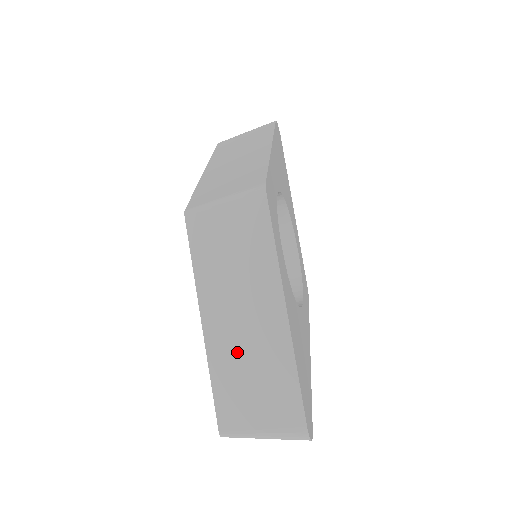
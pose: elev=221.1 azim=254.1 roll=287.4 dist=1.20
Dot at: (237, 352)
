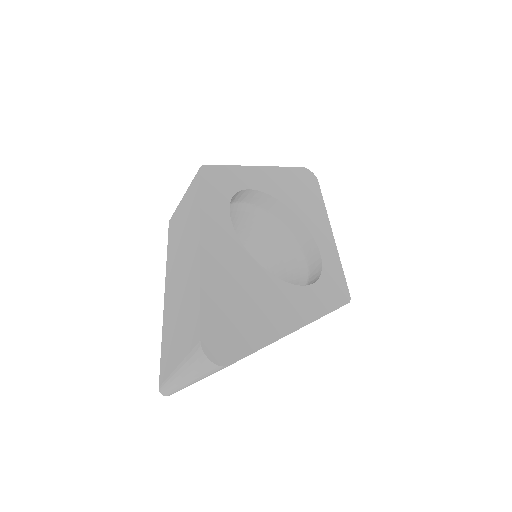
Dot at: (175, 302)
